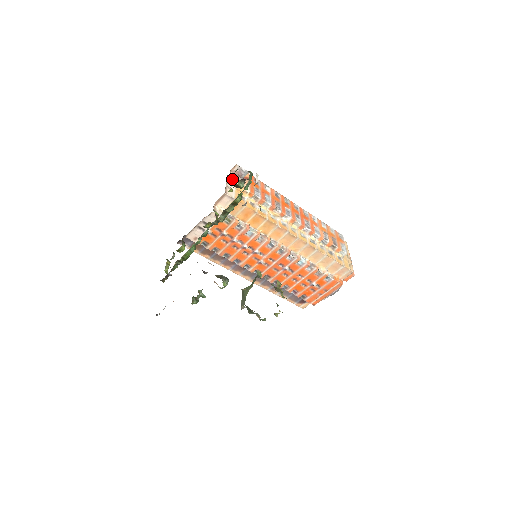
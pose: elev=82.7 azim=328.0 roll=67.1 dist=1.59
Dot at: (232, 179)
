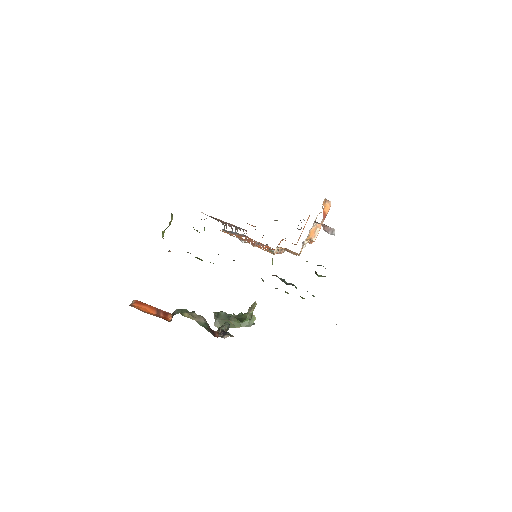
Dot at: (315, 223)
